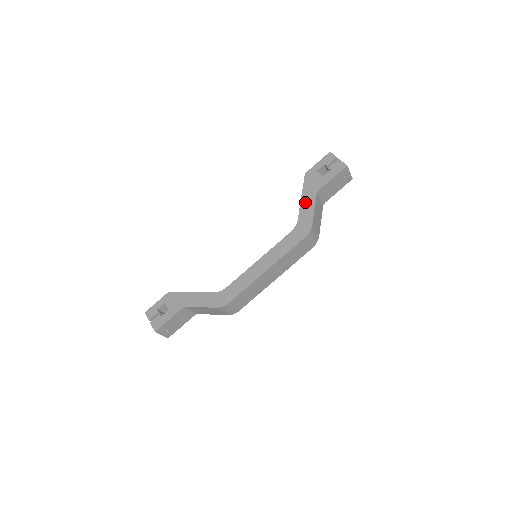
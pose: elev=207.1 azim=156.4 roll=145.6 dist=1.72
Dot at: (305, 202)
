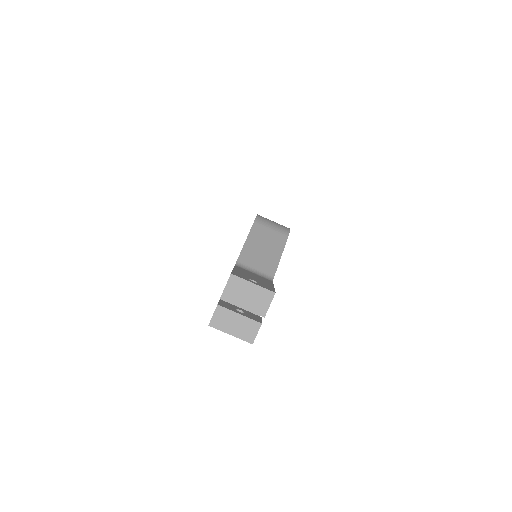
Dot at: occluded
